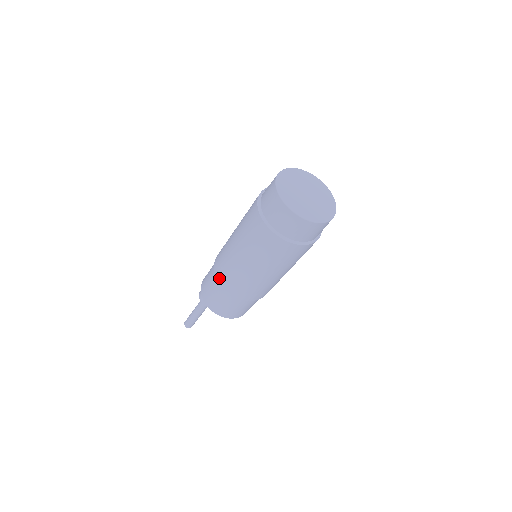
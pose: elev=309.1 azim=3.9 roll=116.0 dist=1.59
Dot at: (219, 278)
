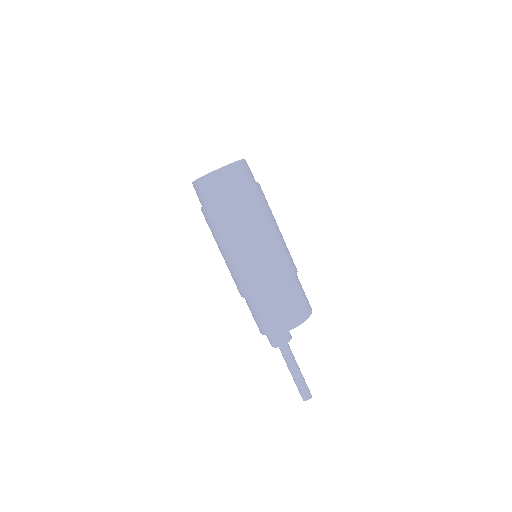
Dot at: (254, 292)
